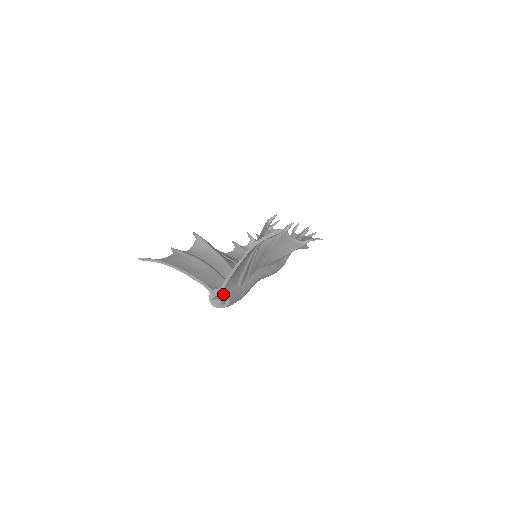
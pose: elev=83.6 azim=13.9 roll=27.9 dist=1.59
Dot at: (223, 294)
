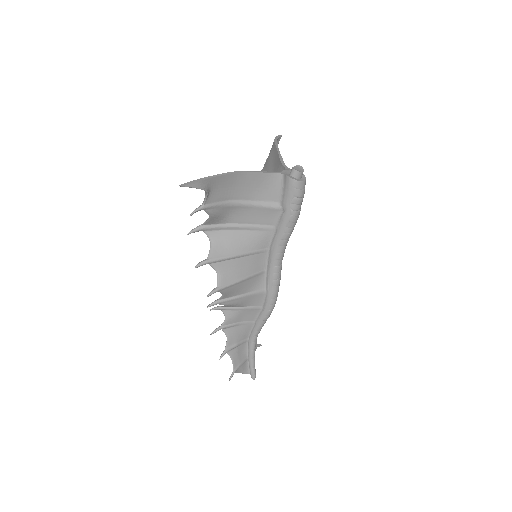
Dot at: occluded
